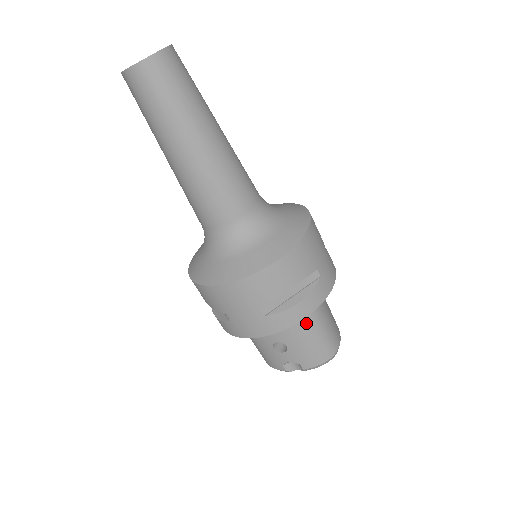
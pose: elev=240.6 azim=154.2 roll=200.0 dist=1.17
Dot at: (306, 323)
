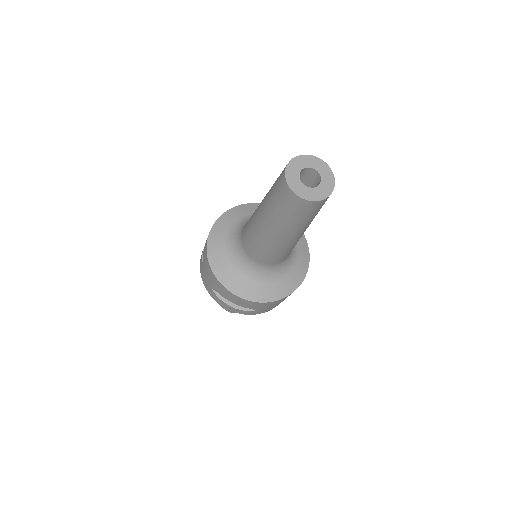
Dot at: occluded
